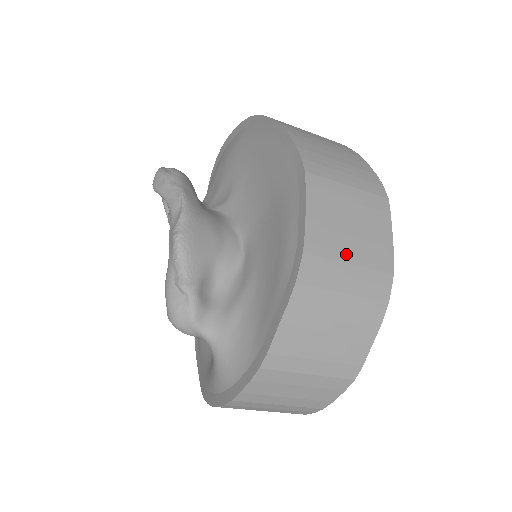
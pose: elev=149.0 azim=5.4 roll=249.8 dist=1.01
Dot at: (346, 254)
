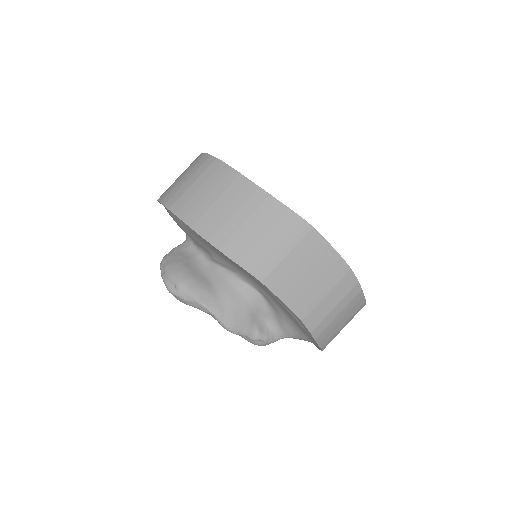
Dot at: (320, 294)
